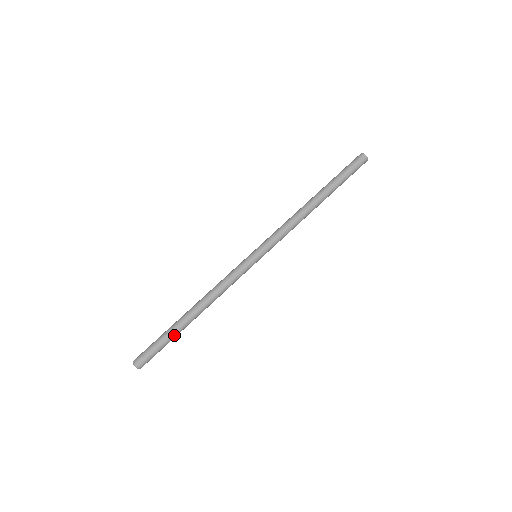
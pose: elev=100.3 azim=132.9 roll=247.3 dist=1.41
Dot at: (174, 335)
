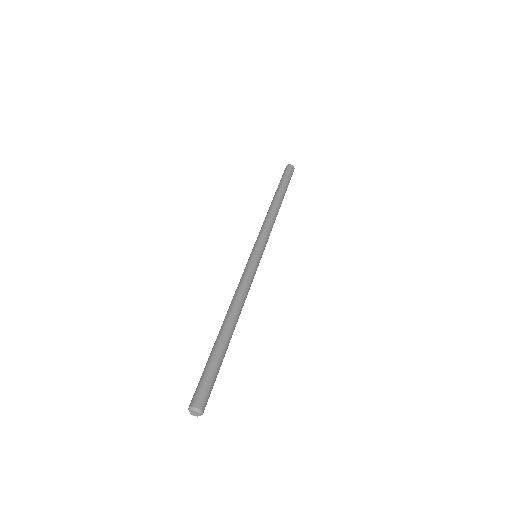
Dot at: (221, 353)
